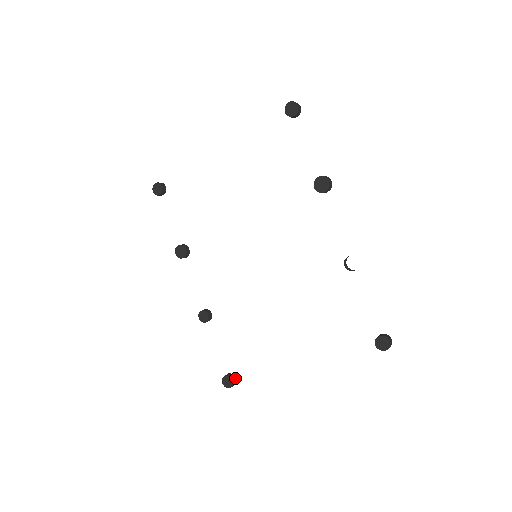
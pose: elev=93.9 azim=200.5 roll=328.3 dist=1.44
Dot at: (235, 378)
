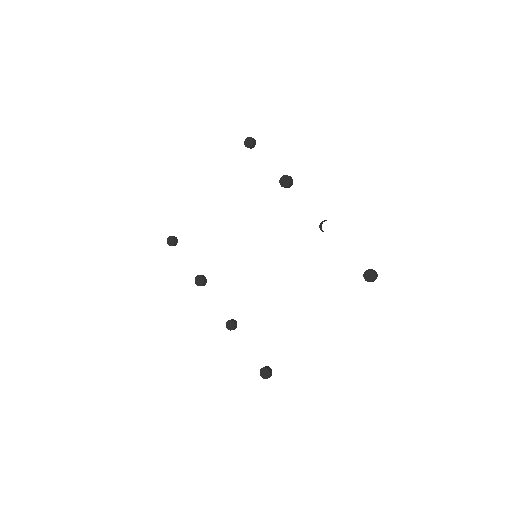
Dot at: (270, 368)
